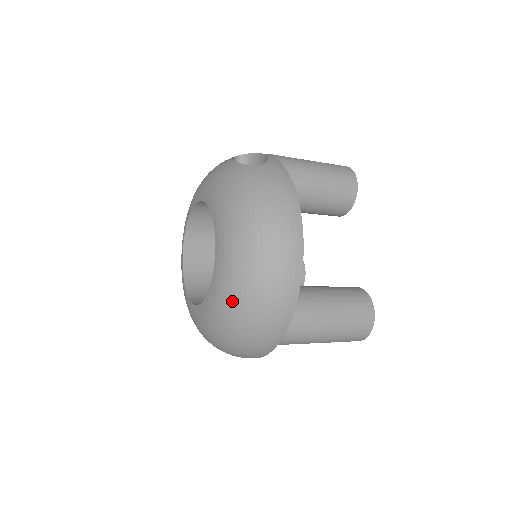
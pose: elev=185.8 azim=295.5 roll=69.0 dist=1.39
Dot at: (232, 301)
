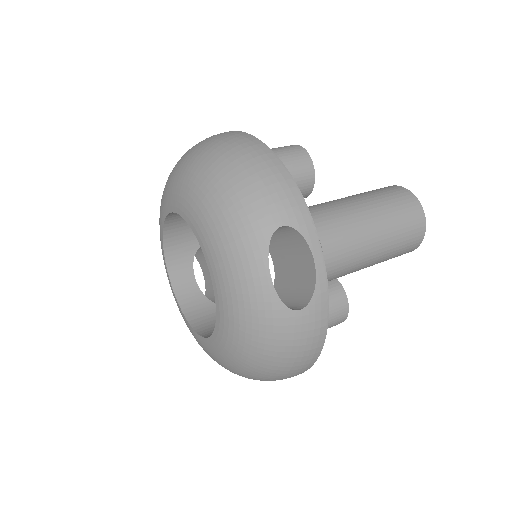
Dot at: occluded
